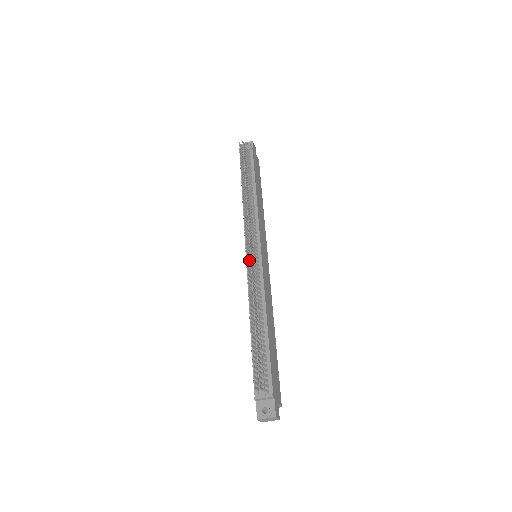
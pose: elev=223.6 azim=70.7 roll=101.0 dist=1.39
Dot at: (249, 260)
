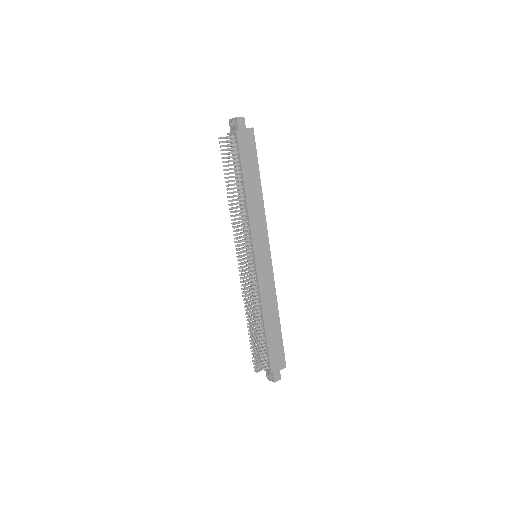
Dot at: (245, 270)
